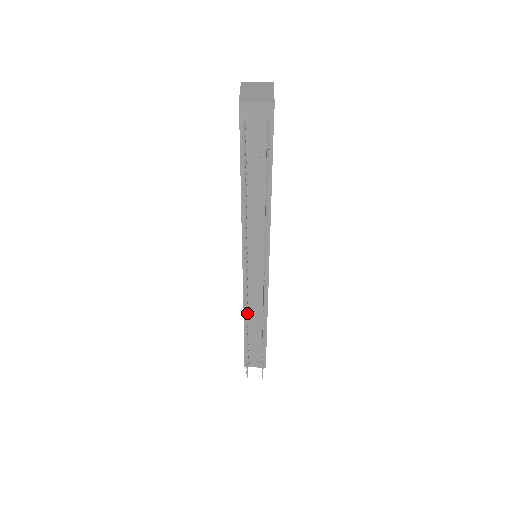
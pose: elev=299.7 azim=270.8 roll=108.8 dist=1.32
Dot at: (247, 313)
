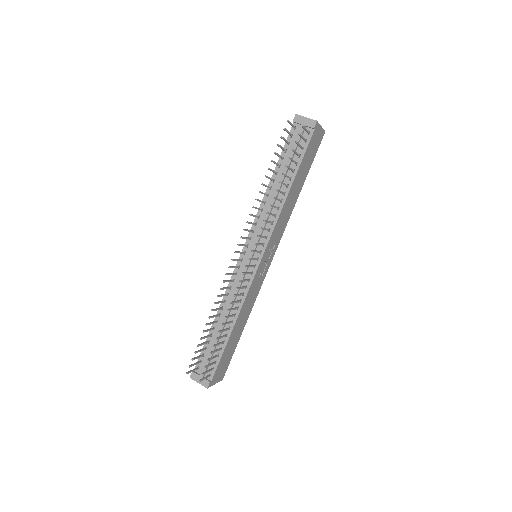
Dot at: (223, 294)
